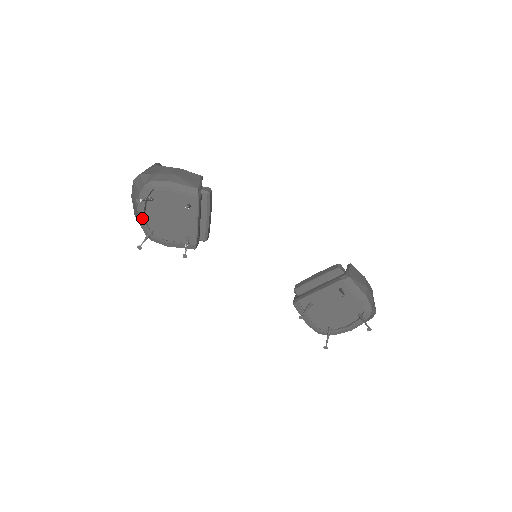
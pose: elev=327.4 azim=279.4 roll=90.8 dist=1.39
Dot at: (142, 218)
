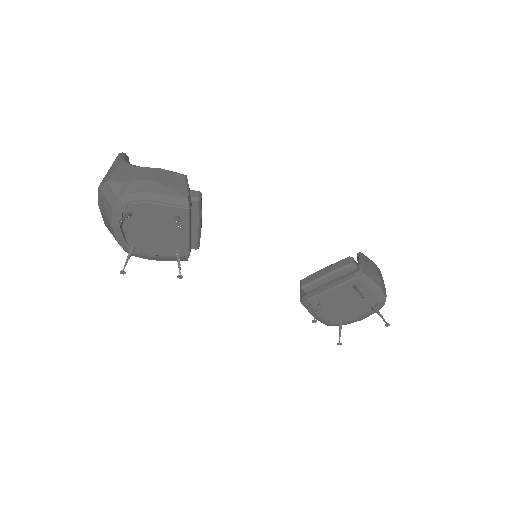
Dot at: (119, 234)
